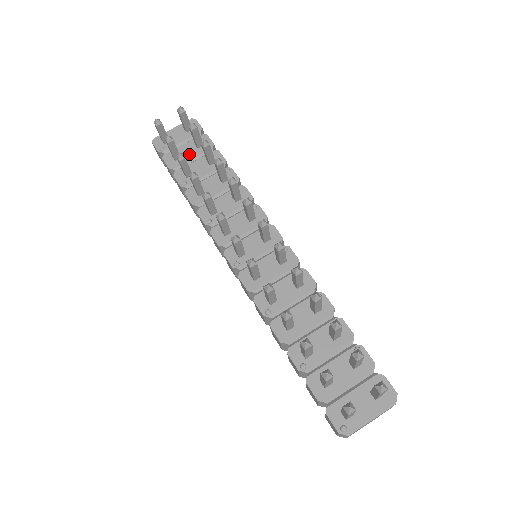
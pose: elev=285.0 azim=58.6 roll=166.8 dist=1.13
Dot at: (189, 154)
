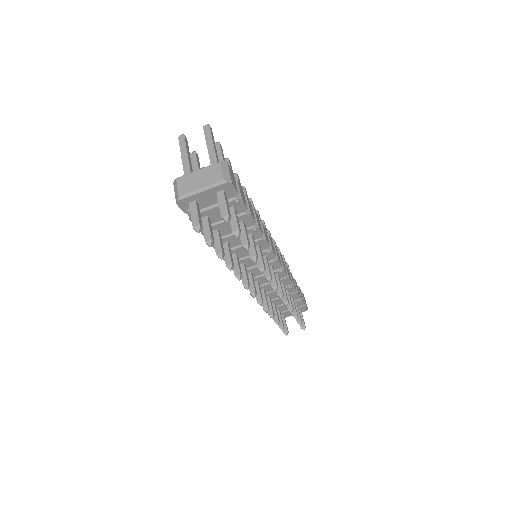
Dot at: (219, 217)
